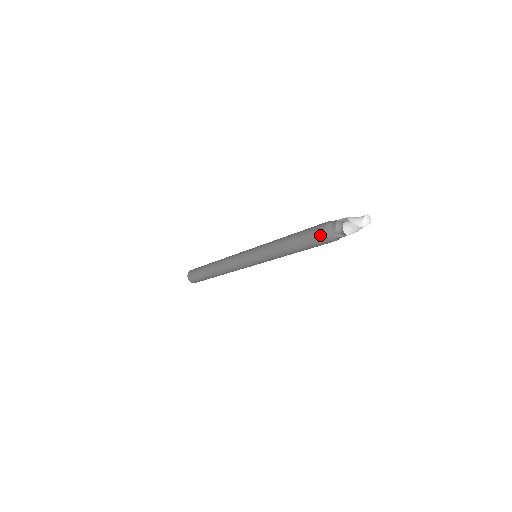
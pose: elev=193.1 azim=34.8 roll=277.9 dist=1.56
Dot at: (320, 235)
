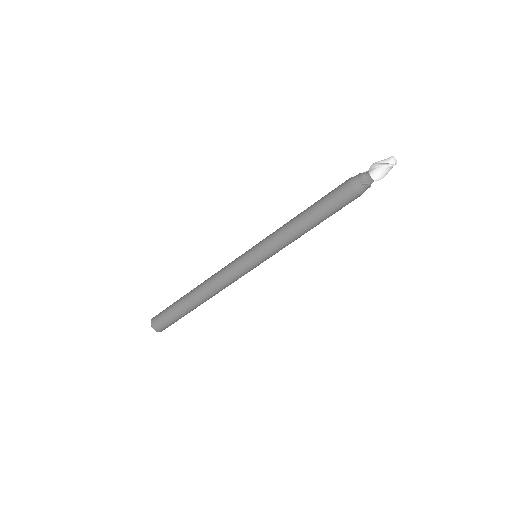
Dot at: (345, 188)
